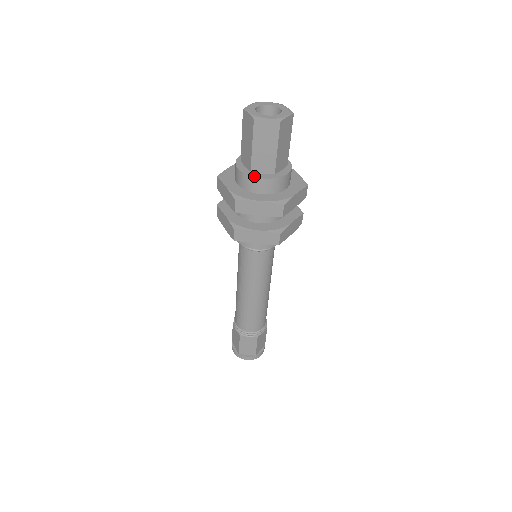
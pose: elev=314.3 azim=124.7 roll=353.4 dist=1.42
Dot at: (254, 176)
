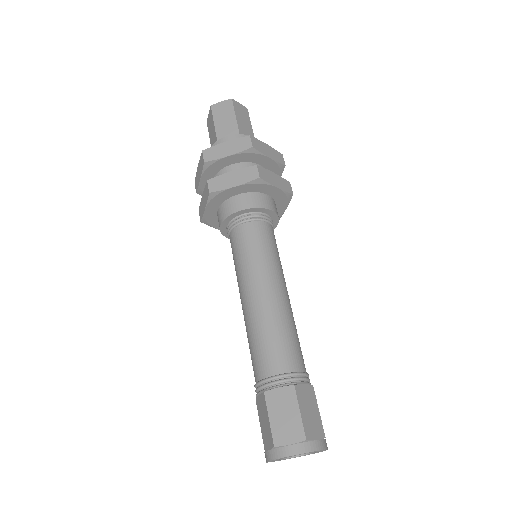
Dot at: occluded
